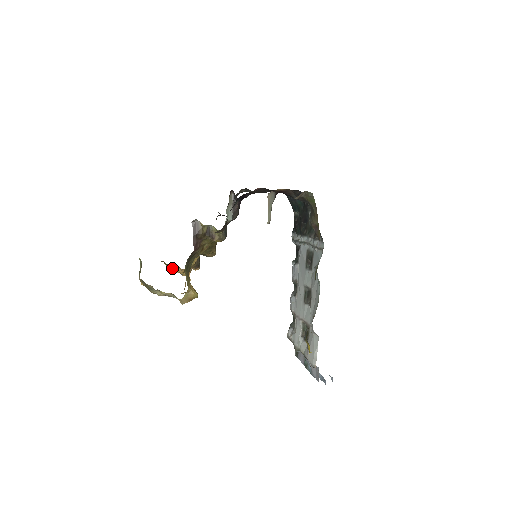
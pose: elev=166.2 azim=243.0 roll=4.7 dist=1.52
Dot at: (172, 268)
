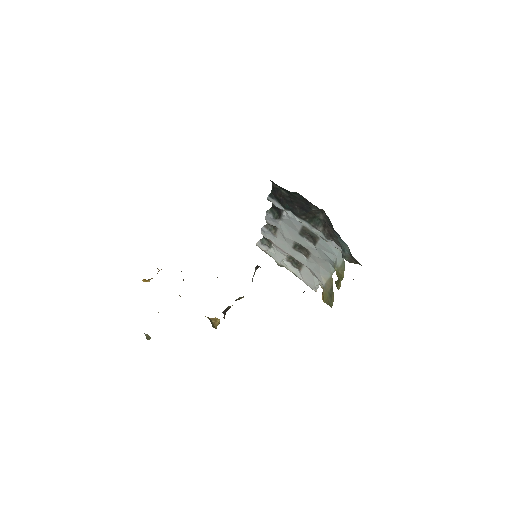
Dot at: occluded
